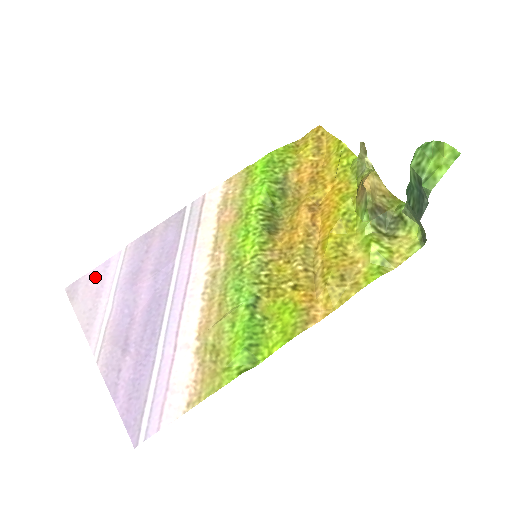
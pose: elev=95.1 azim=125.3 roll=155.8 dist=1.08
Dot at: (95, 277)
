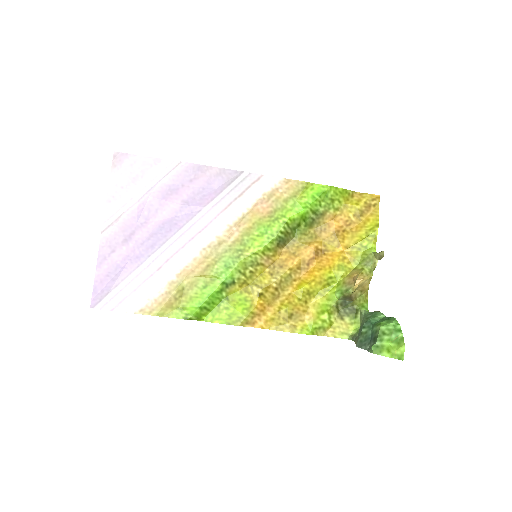
Dot at: (142, 164)
